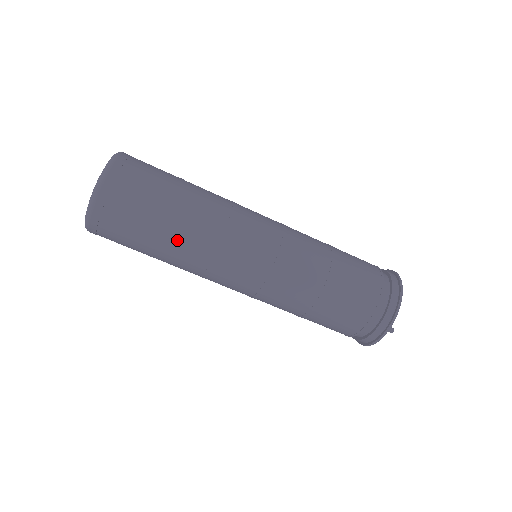
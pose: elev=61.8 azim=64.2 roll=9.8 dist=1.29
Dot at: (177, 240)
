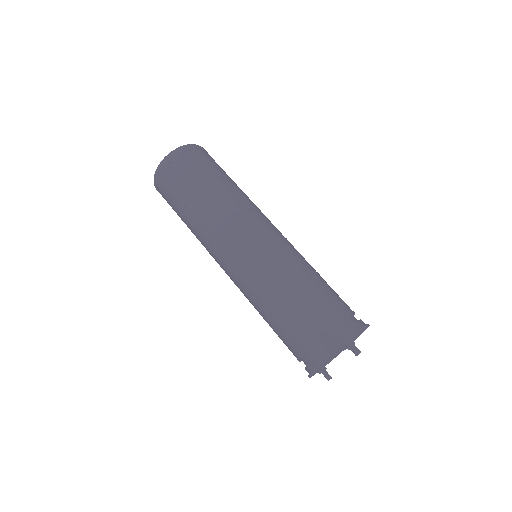
Dot at: (227, 186)
